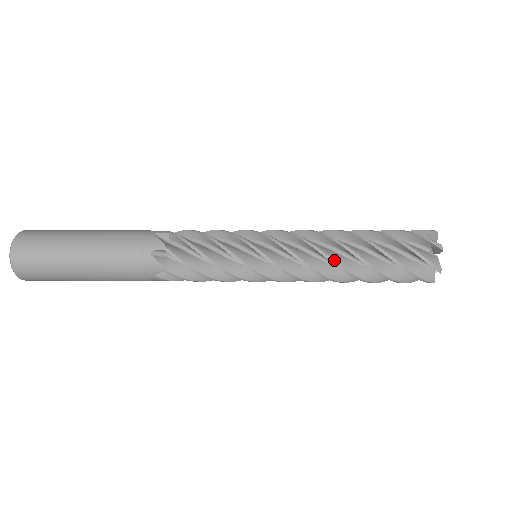
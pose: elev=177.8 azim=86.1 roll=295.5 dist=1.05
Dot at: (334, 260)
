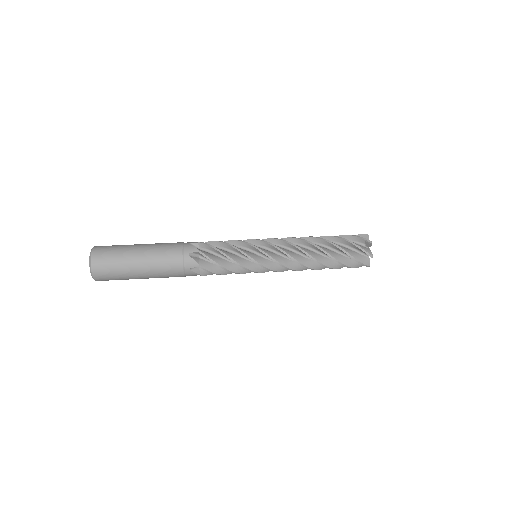
Dot at: (307, 253)
